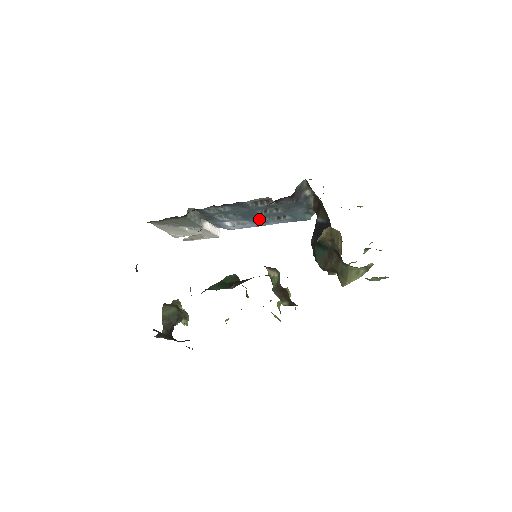
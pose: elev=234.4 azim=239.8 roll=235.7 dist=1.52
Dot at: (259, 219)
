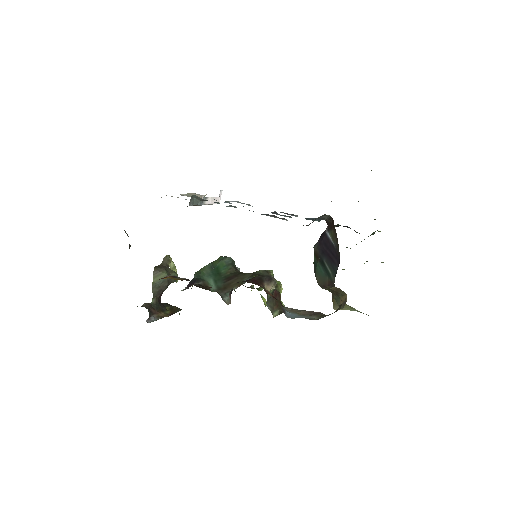
Dot at: occluded
